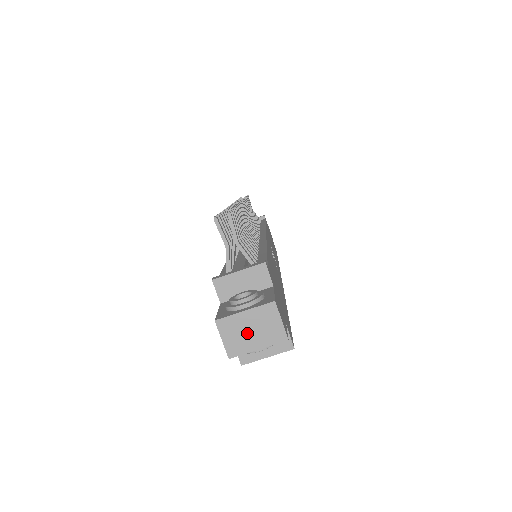
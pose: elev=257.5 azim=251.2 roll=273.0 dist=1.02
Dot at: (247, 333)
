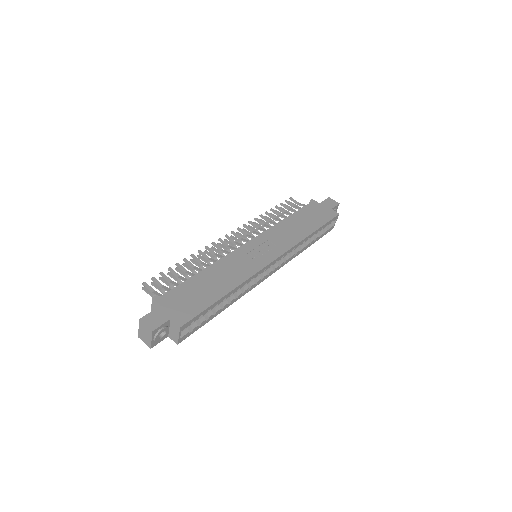
Dot at: (145, 336)
